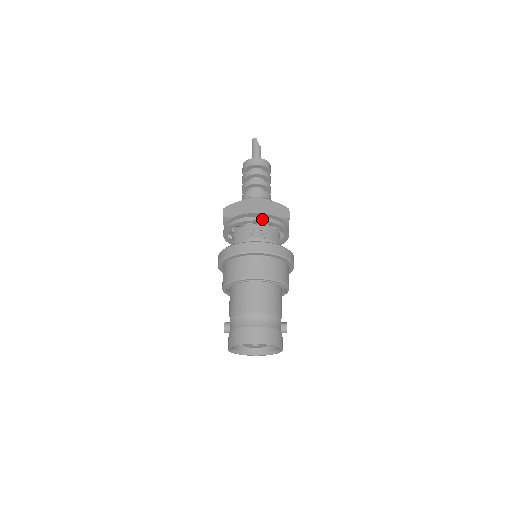
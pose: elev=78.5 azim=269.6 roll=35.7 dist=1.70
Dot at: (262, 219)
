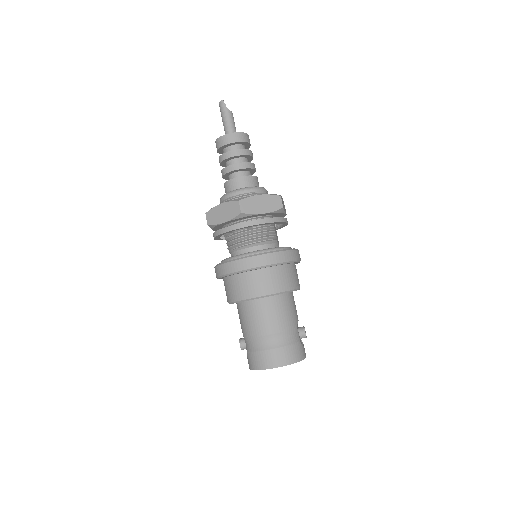
Dot at: (251, 224)
